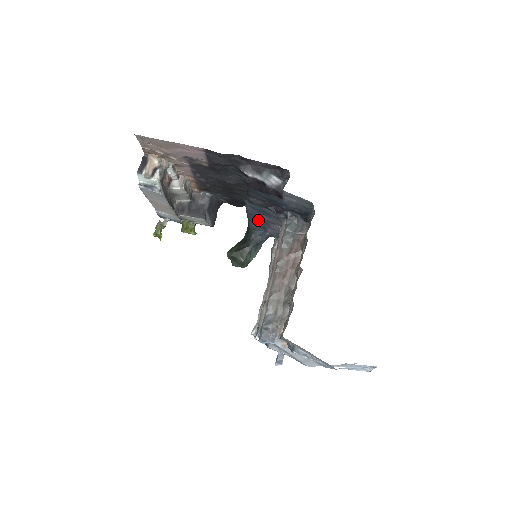
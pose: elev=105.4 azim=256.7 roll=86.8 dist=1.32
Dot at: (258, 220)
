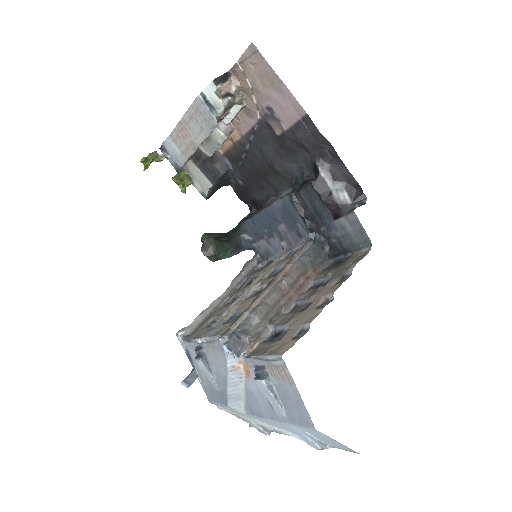
Dot at: (265, 225)
